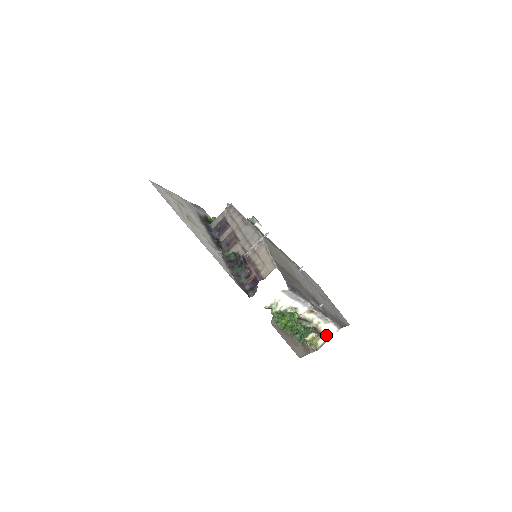
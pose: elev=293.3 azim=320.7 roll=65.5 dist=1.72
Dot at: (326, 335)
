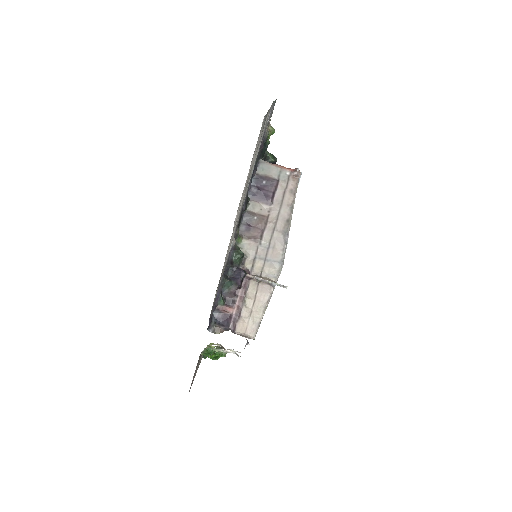
Dot at: occluded
